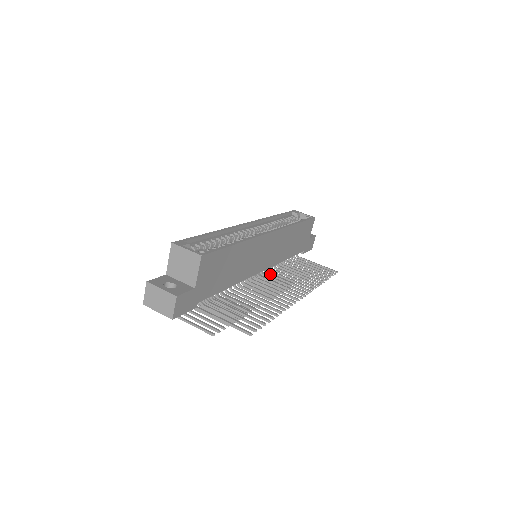
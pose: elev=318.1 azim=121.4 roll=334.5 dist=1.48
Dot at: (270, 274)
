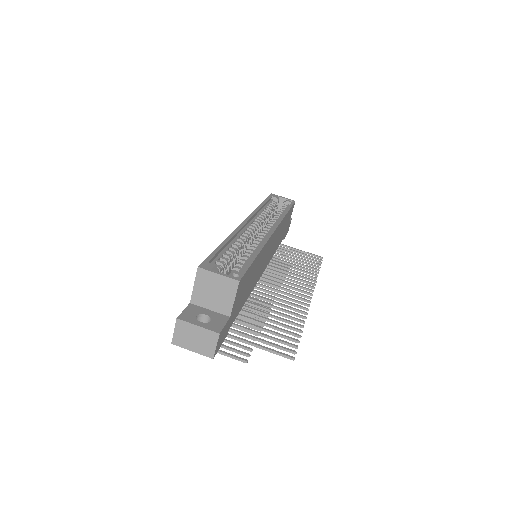
Dot at: (267, 272)
